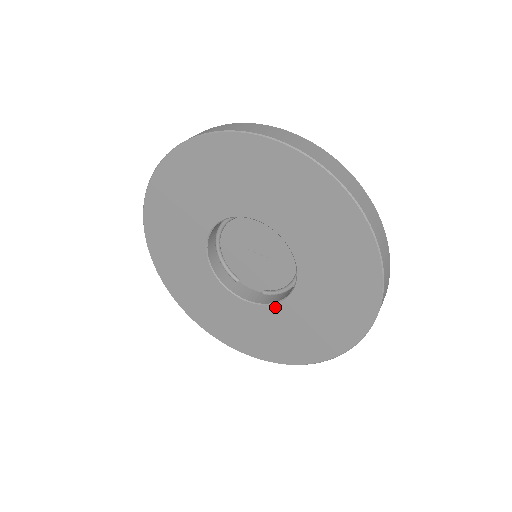
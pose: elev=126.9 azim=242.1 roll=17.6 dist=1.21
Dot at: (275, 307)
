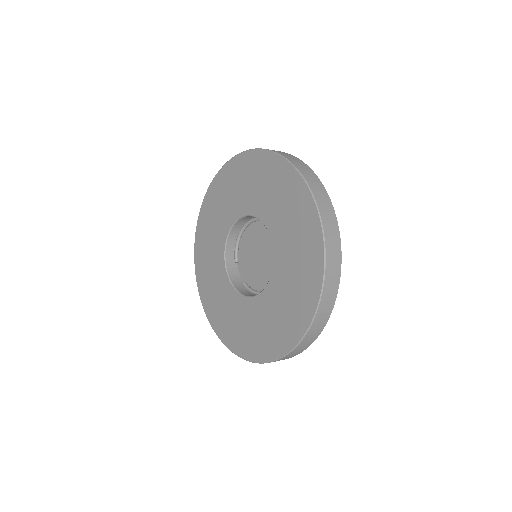
Dot at: (240, 297)
